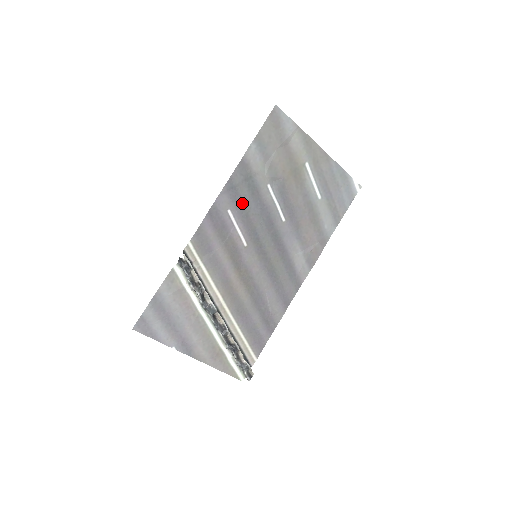
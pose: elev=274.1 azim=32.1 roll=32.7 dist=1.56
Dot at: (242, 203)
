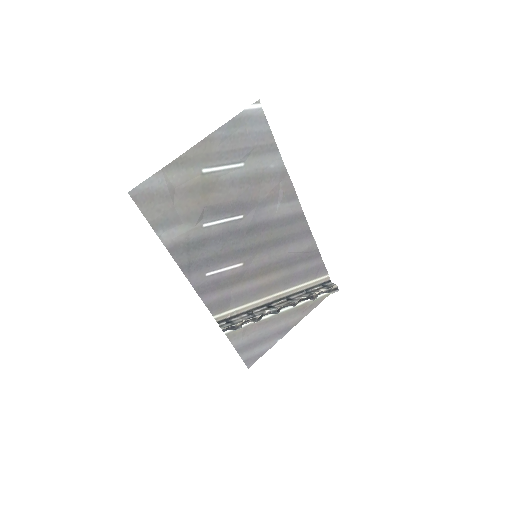
Dot at: (206, 259)
